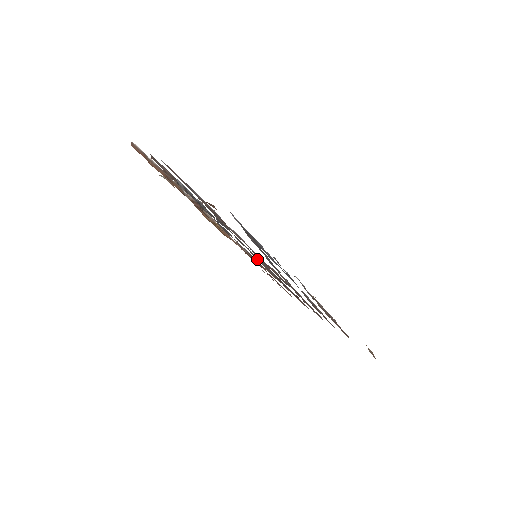
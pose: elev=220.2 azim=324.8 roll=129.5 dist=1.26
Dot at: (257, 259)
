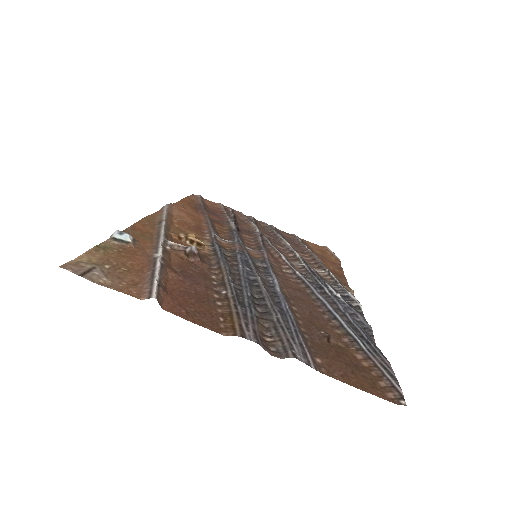
Dot at: (246, 249)
